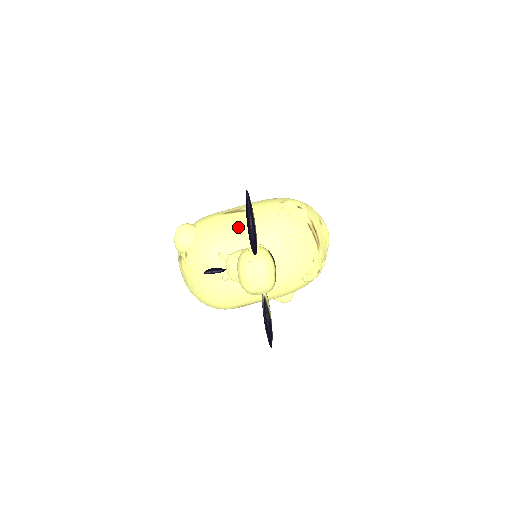
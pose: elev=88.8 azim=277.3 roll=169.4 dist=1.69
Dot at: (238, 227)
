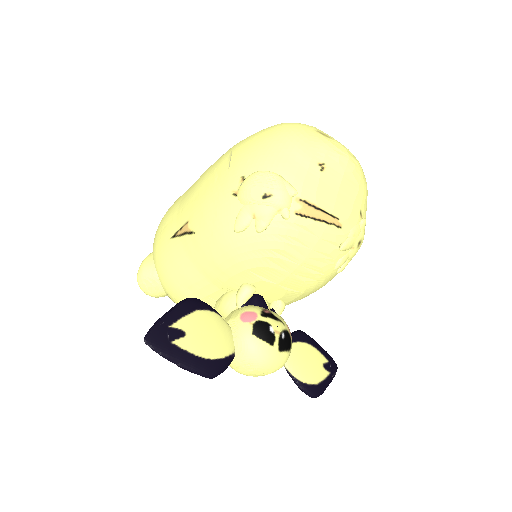
Dot at: (198, 269)
